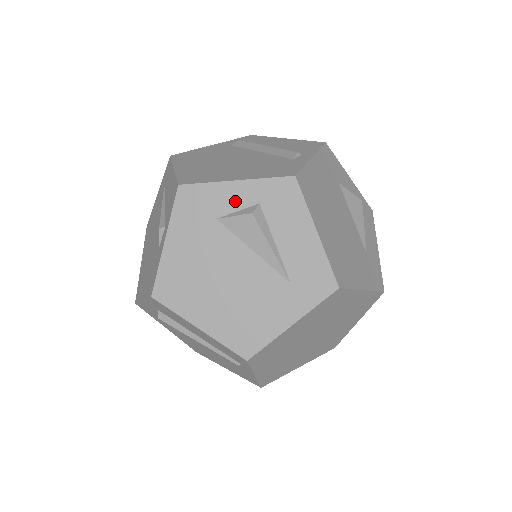
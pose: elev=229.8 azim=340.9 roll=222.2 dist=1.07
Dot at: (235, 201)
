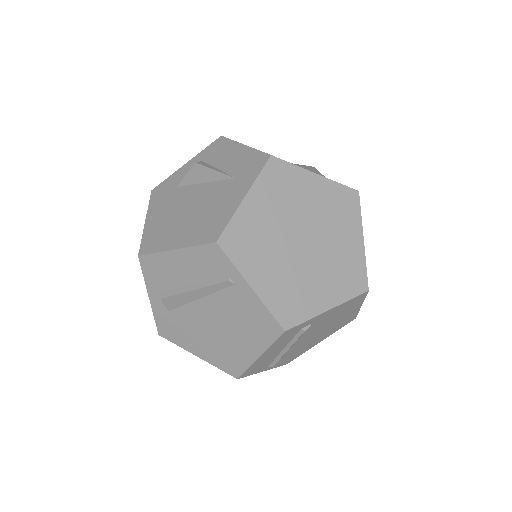
Dot at: (187, 171)
